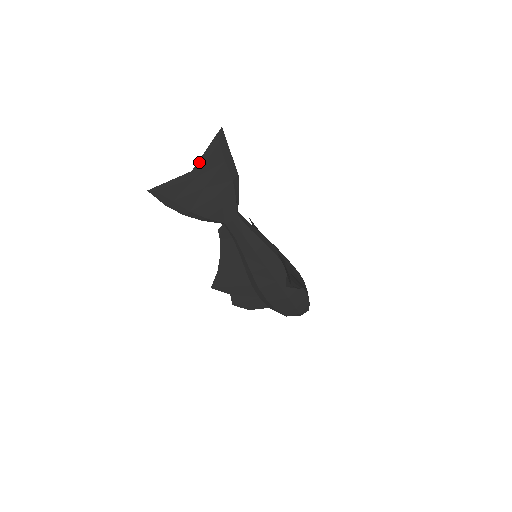
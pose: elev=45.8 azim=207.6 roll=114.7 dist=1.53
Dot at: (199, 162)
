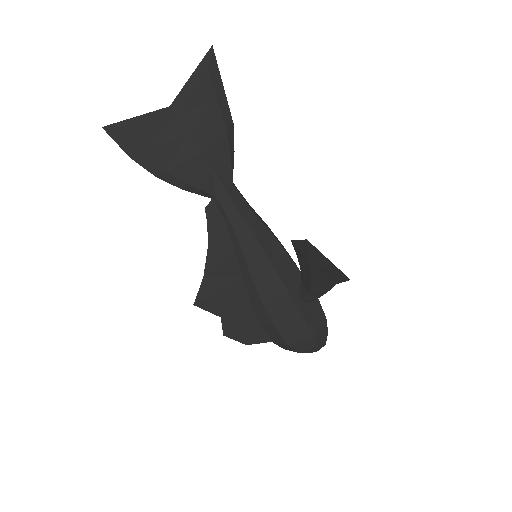
Dot at: (180, 94)
